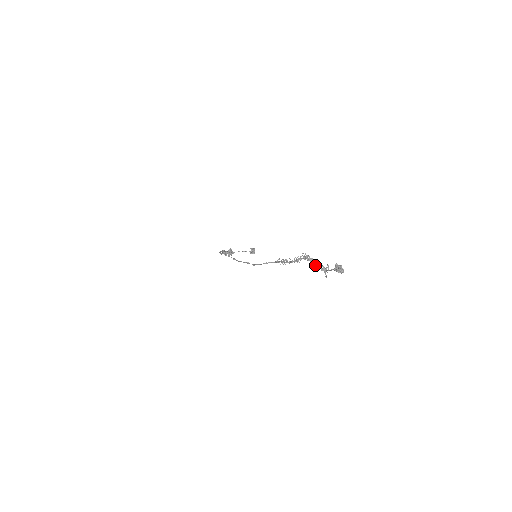
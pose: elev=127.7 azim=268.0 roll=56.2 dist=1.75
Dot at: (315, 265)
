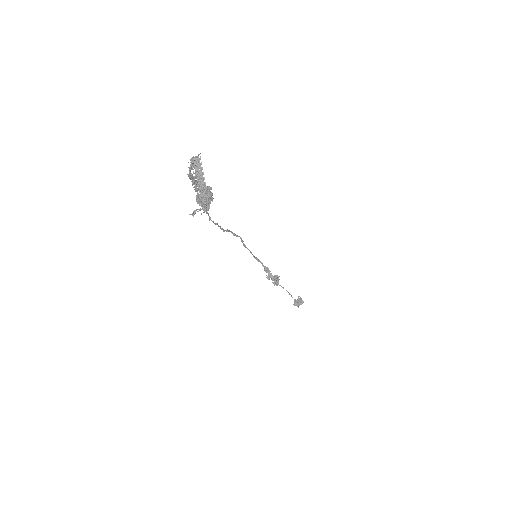
Dot at: (199, 186)
